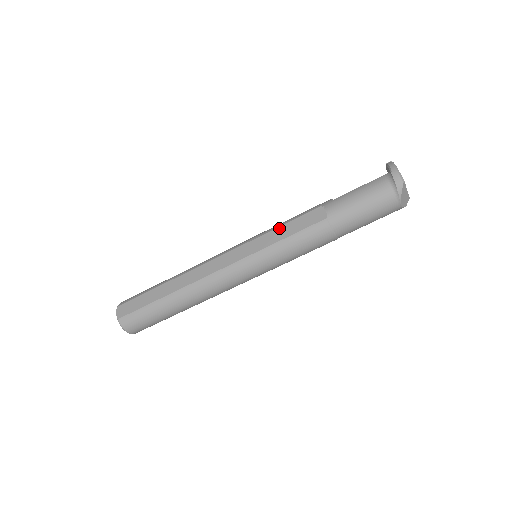
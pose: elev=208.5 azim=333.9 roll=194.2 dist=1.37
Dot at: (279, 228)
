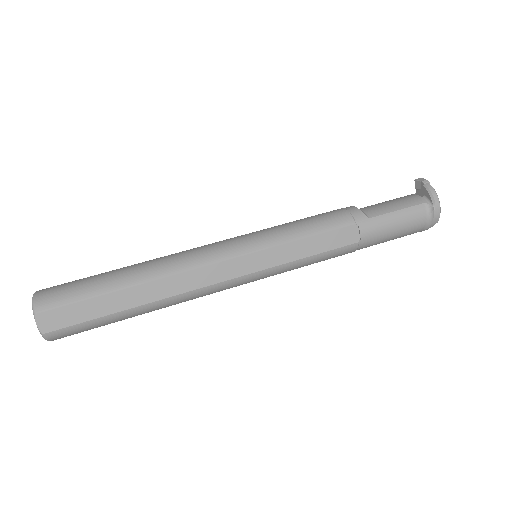
Dot at: (304, 241)
